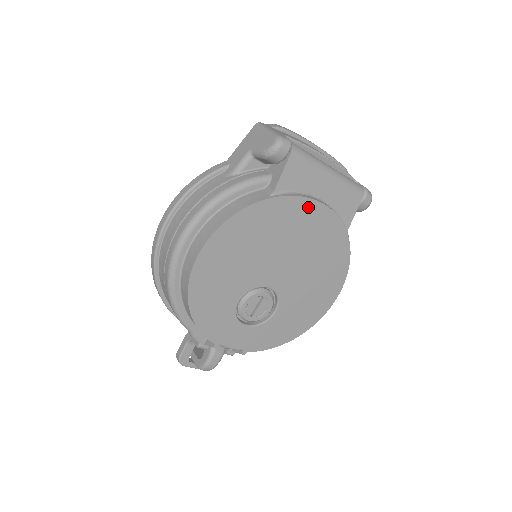
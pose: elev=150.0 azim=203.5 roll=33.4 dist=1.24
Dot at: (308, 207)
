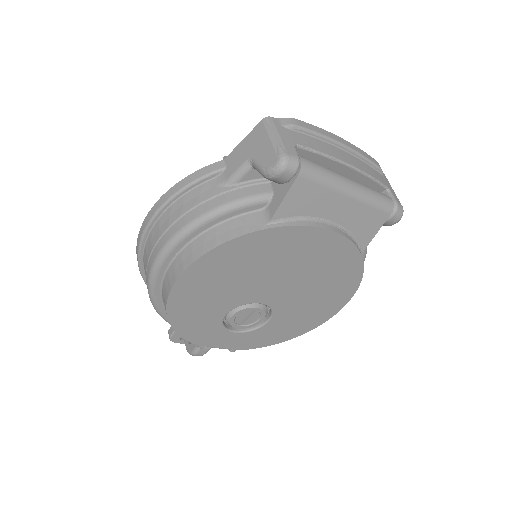
Dot at: (313, 235)
